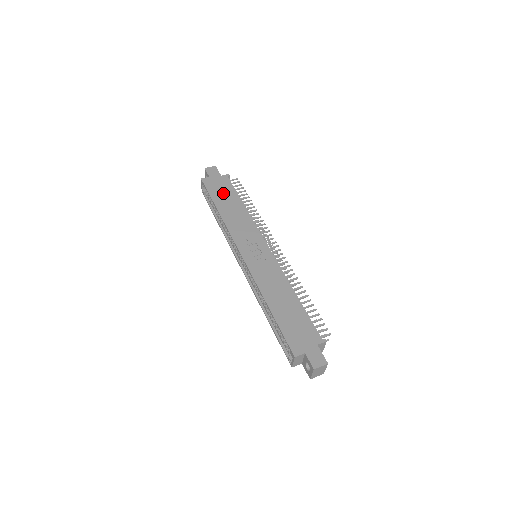
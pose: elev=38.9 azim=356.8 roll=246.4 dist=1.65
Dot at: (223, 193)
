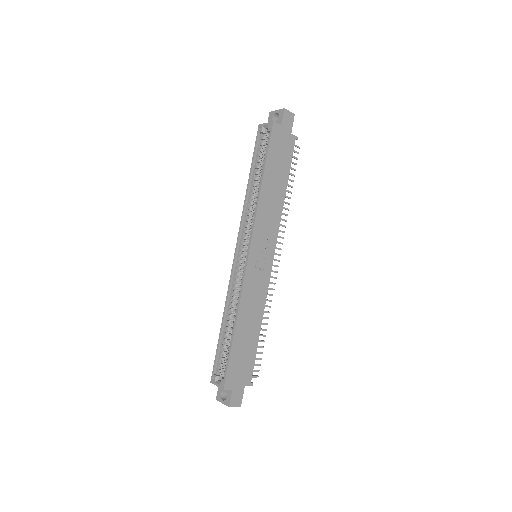
Dot at: (279, 161)
